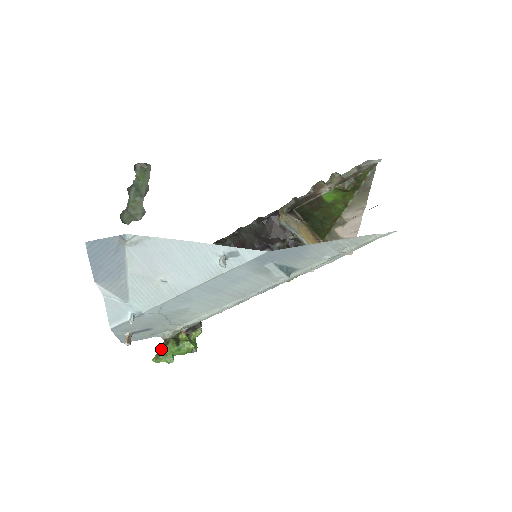
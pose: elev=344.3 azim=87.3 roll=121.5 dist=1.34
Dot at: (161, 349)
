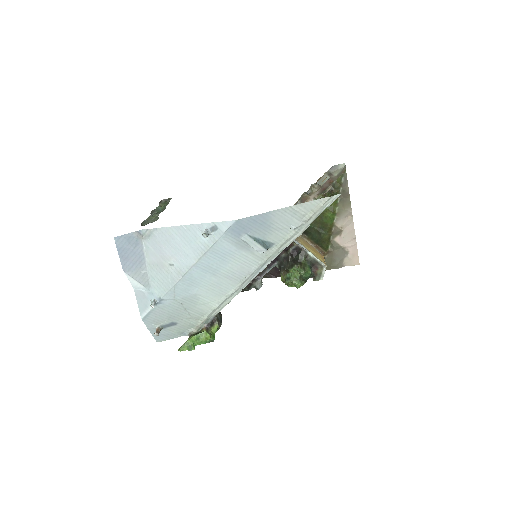
Dot at: occluded
